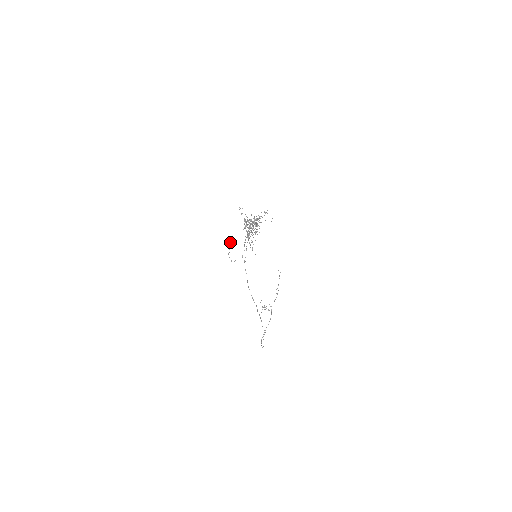
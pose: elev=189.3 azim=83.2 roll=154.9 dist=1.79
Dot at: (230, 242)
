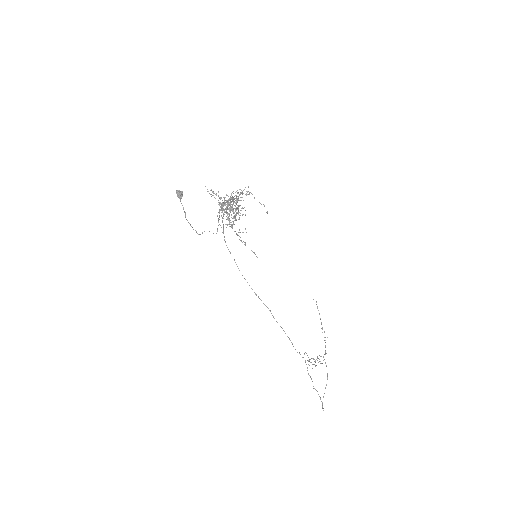
Dot at: (176, 190)
